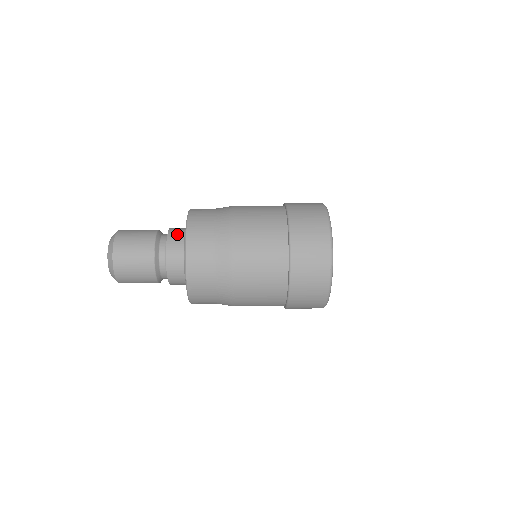
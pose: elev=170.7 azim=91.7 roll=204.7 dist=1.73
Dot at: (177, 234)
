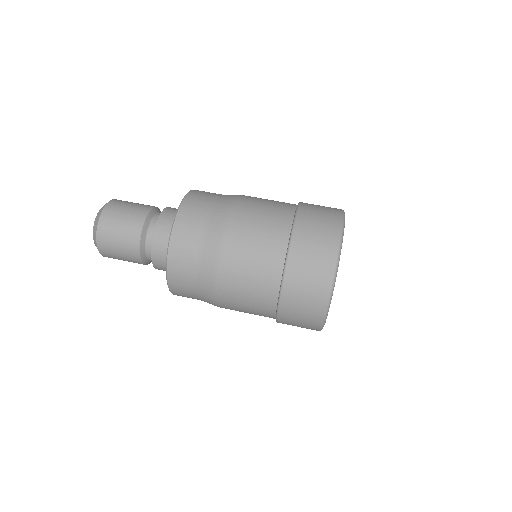
Dot at: (163, 268)
